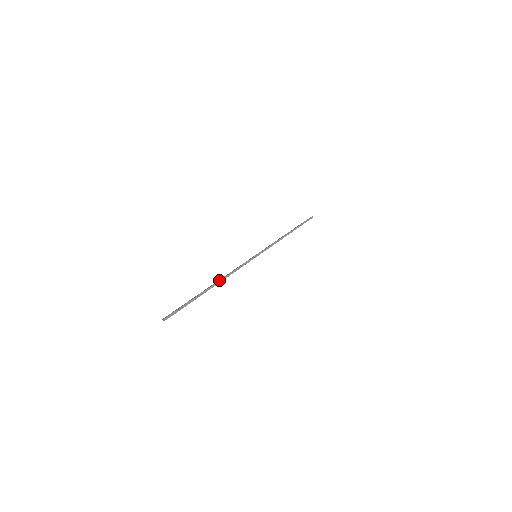
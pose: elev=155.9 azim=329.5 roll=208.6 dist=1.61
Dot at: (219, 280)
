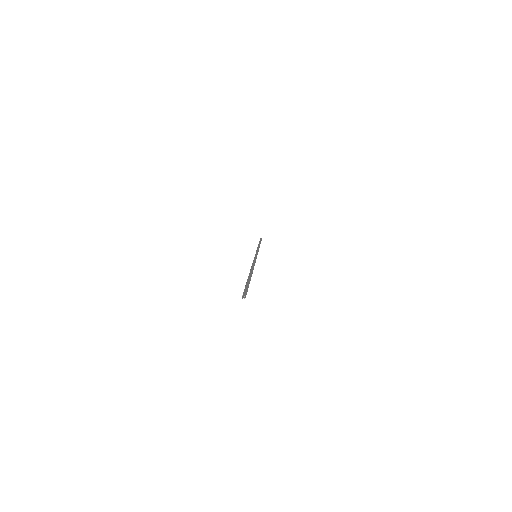
Dot at: occluded
